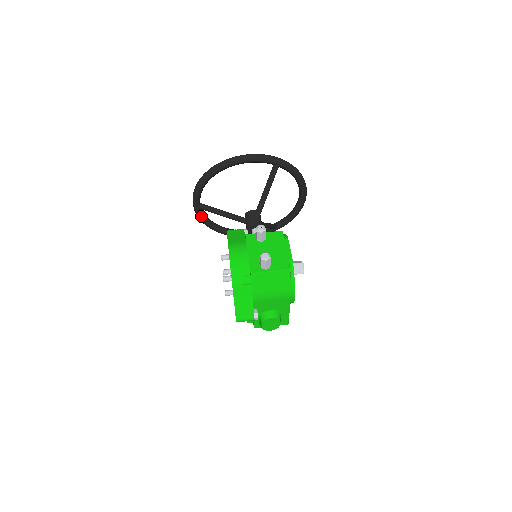
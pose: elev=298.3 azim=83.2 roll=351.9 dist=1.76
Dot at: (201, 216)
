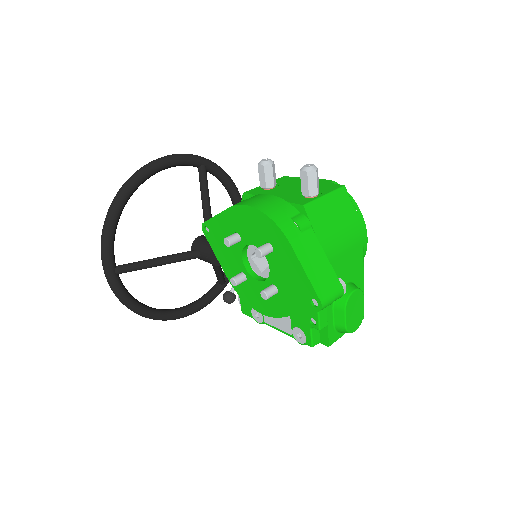
Dot at: (122, 290)
